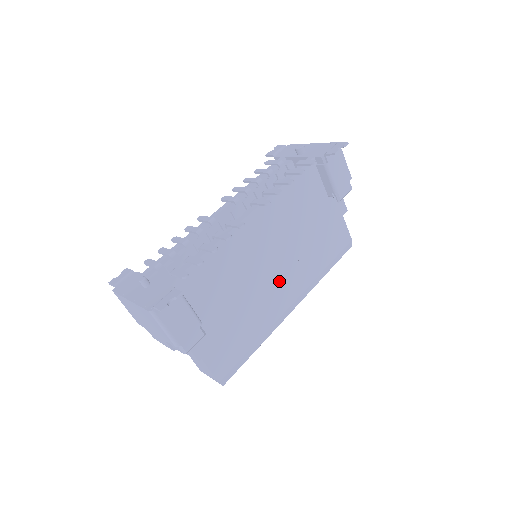
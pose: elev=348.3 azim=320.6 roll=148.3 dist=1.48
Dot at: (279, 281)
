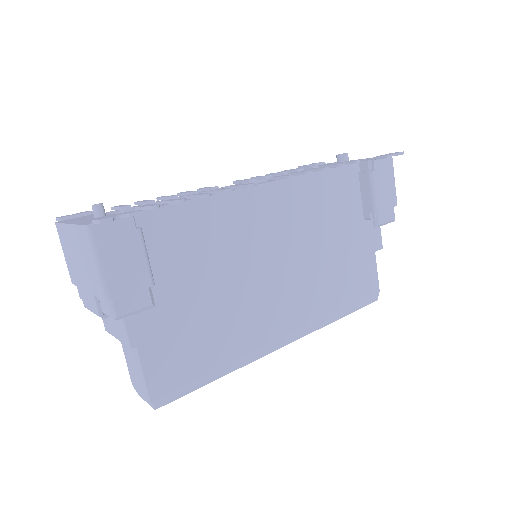
Dot at: (277, 295)
